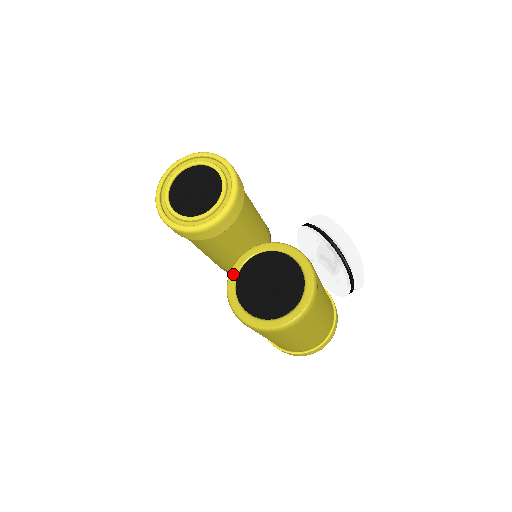
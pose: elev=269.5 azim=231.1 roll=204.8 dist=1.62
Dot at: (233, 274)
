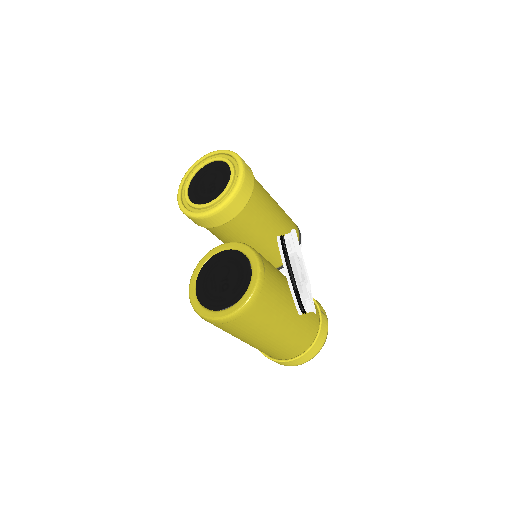
Dot at: (202, 262)
